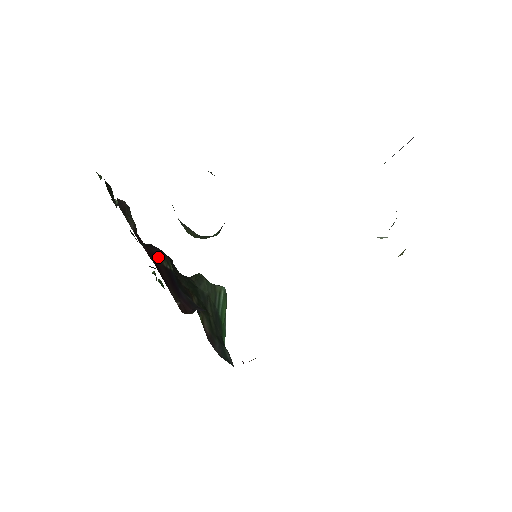
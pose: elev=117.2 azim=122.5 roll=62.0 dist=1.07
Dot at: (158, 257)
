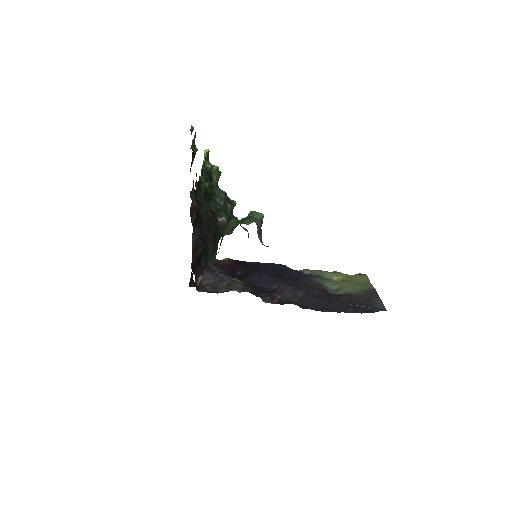
Dot at: (197, 253)
